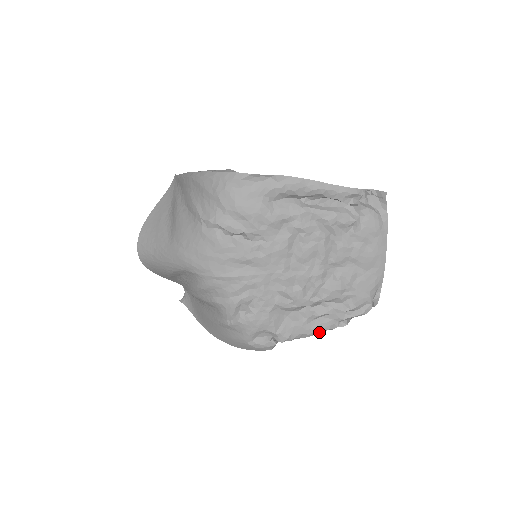
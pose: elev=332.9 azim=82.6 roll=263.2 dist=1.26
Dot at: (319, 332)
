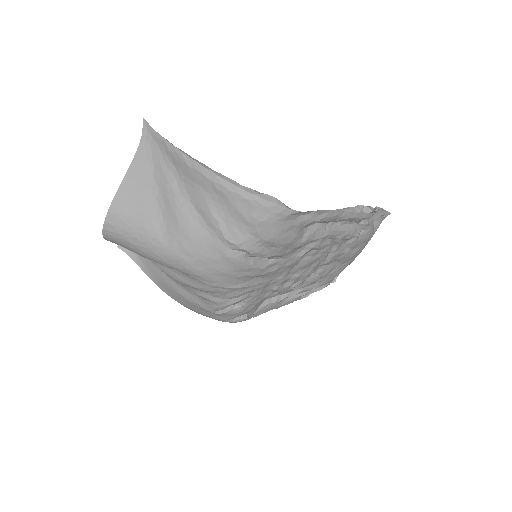
Dot at: occluded
